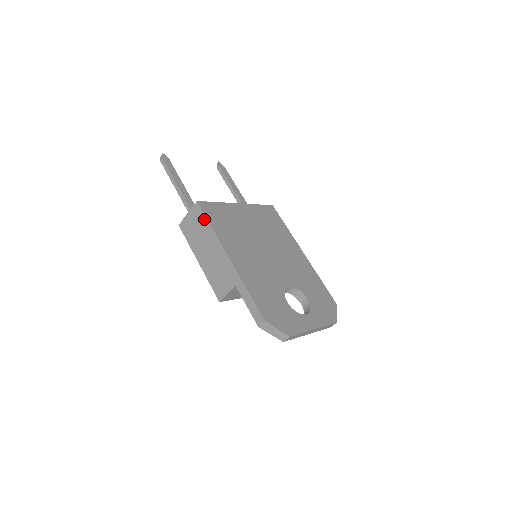
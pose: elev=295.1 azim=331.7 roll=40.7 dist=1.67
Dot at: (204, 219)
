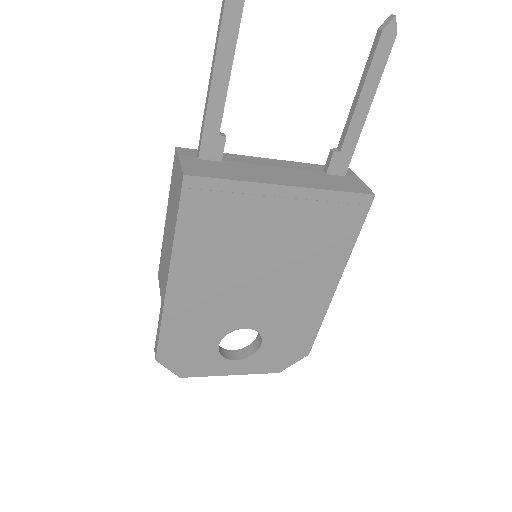
Dot at: (177, 207)
